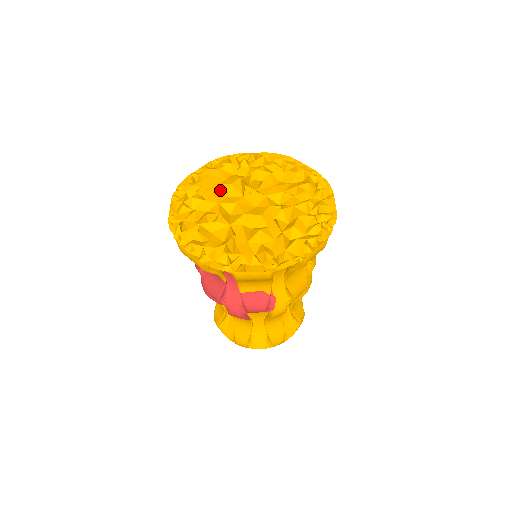
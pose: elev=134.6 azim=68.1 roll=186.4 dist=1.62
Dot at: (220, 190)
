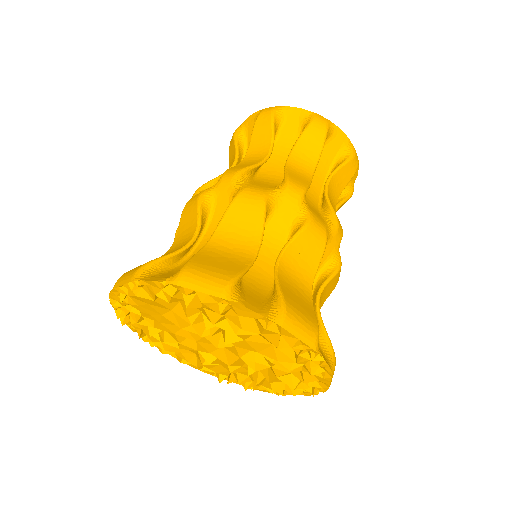
Dot at: (169, 321)
